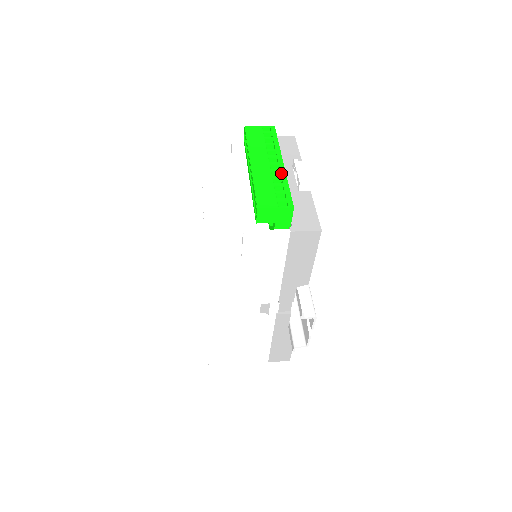
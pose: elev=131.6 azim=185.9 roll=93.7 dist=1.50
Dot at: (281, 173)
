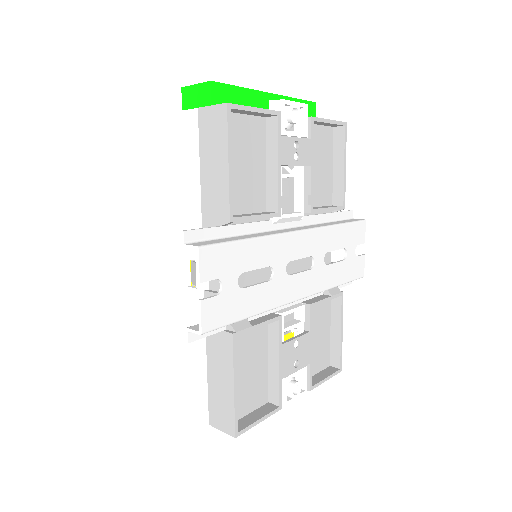
Dot at: (252, 91)
